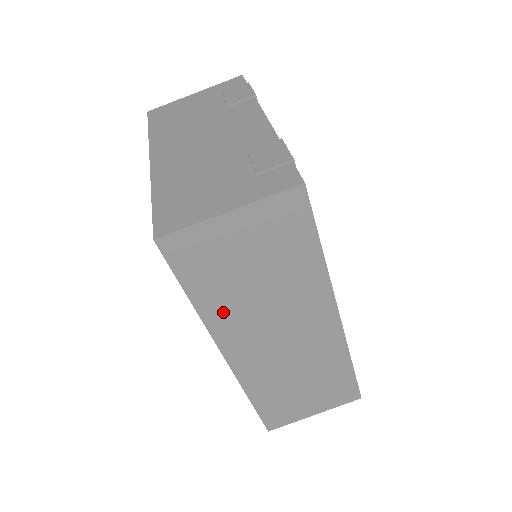
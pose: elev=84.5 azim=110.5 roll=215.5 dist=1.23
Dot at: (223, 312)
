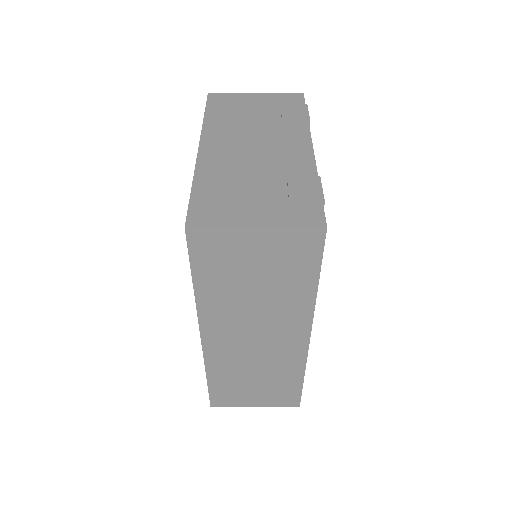
Dot at: (216, 302)
